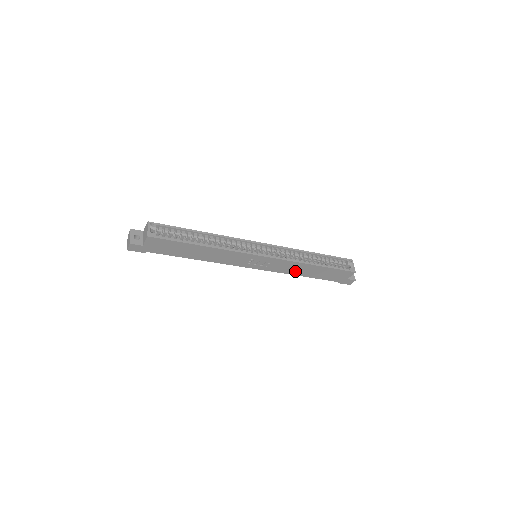
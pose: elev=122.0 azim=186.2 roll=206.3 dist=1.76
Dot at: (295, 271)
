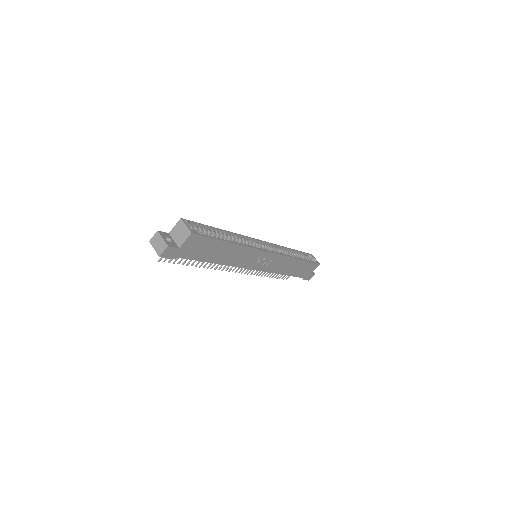
Dot at: (282, 269)
